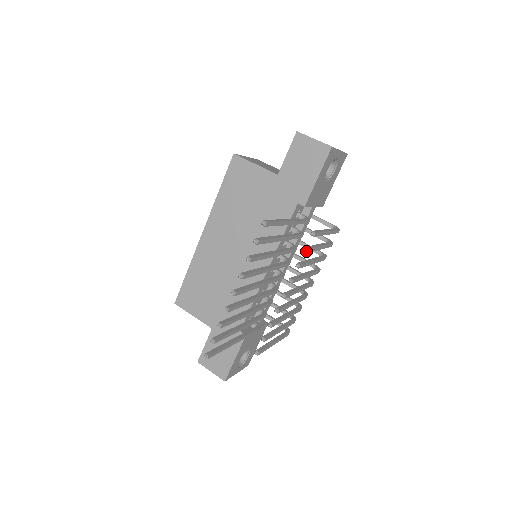
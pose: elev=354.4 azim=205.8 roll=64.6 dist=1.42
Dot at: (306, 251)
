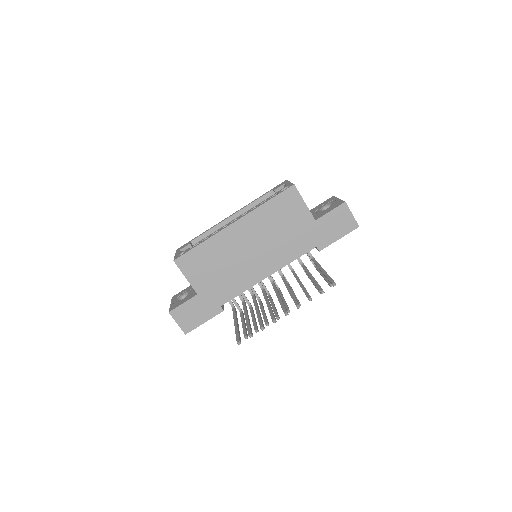
Dot at: occluded
